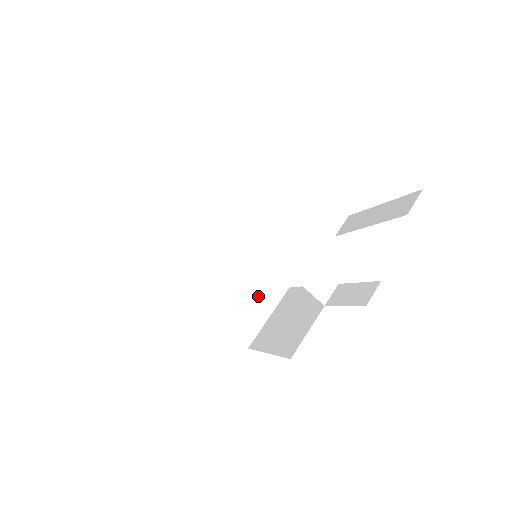
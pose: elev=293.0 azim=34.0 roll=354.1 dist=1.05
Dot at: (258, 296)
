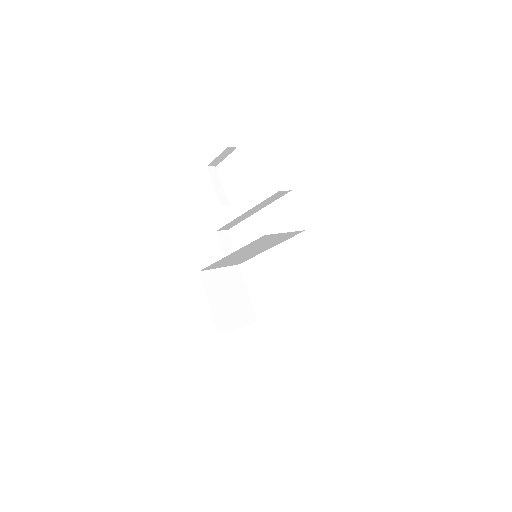
Dot at: occluded
